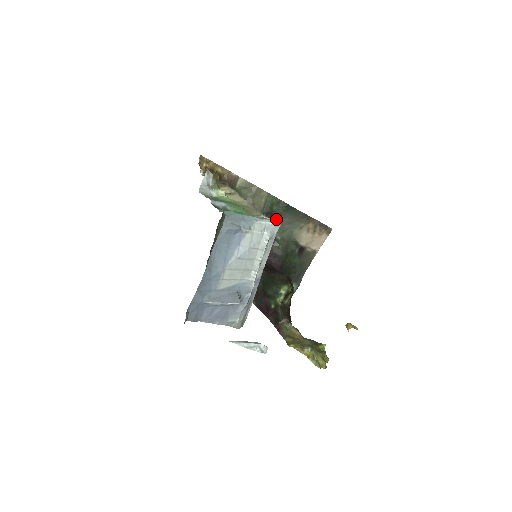
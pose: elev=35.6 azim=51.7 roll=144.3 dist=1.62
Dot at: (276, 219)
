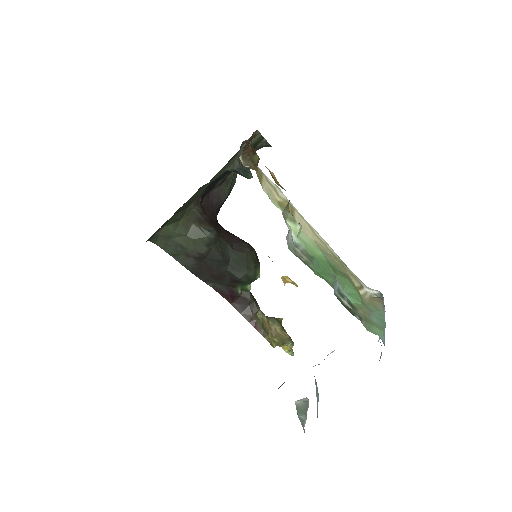
Dot at: occluded
